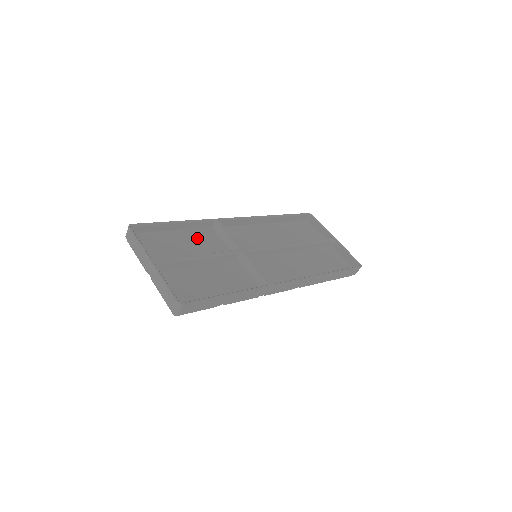
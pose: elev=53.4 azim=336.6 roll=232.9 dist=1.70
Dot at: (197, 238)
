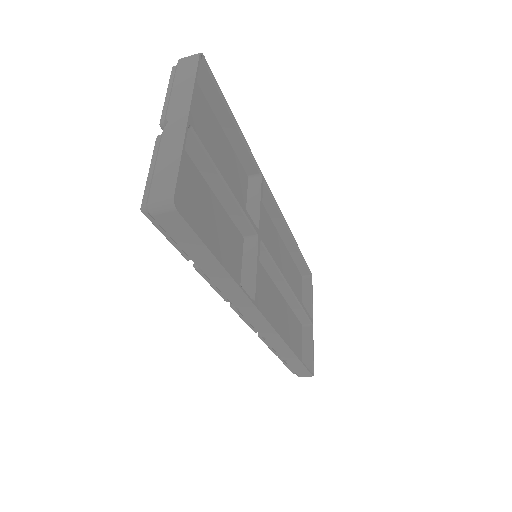
Dot at: (232, 166)
